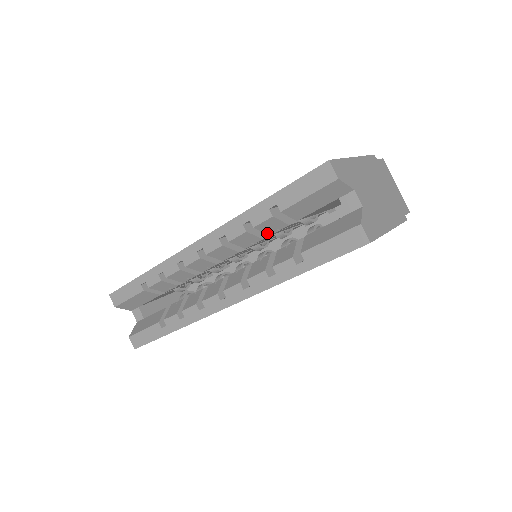
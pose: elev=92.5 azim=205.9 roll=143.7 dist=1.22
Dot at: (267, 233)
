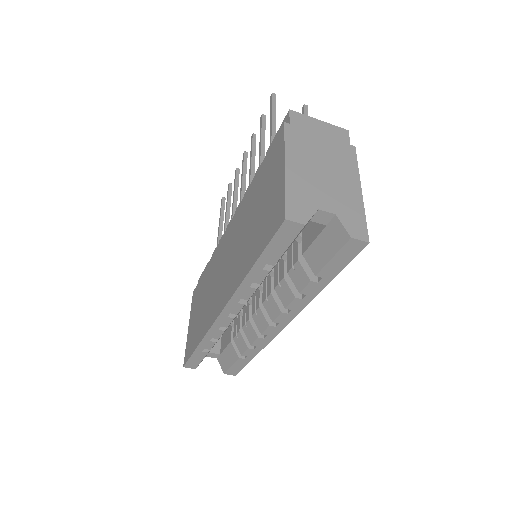
Dot at: occluded
